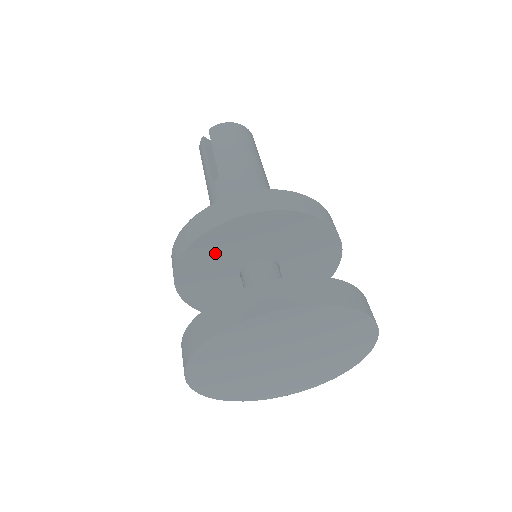
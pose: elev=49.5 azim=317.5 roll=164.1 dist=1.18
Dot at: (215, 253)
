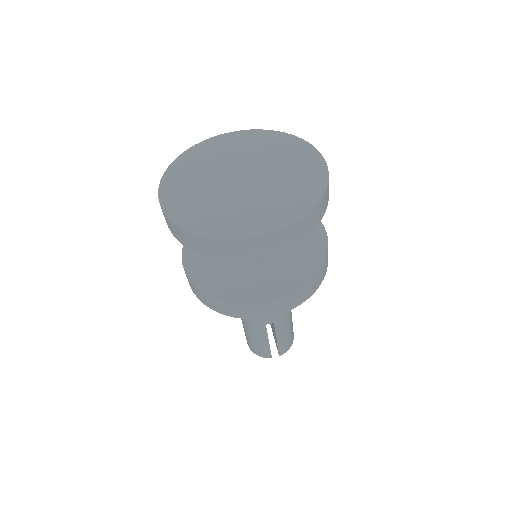
Dot at: occluded
